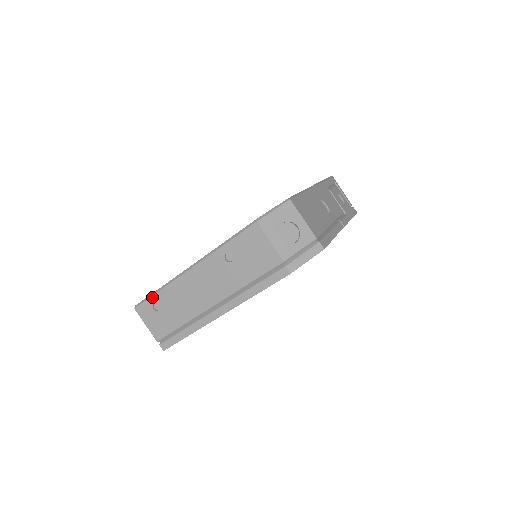
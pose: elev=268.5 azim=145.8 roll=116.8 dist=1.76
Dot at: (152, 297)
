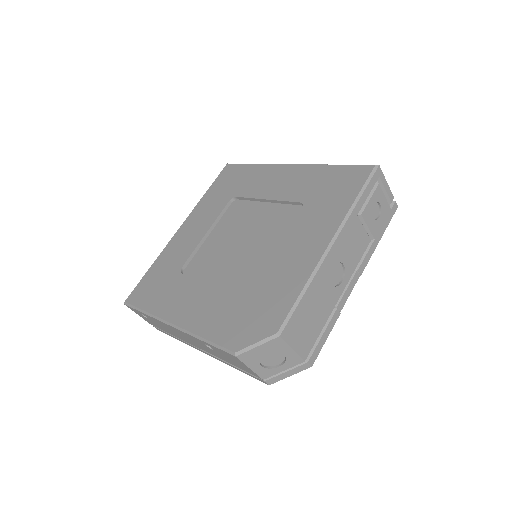
Dot at: (139, 311)
